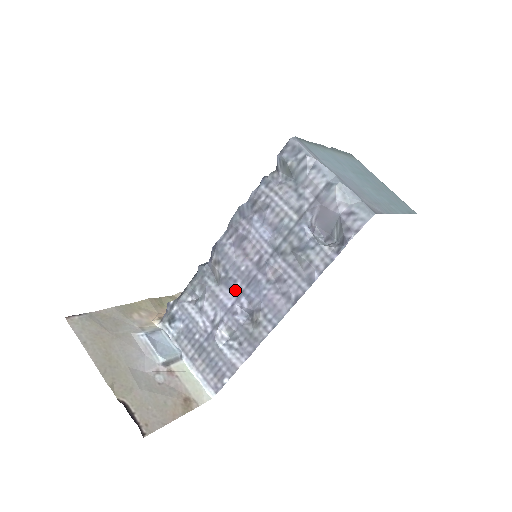
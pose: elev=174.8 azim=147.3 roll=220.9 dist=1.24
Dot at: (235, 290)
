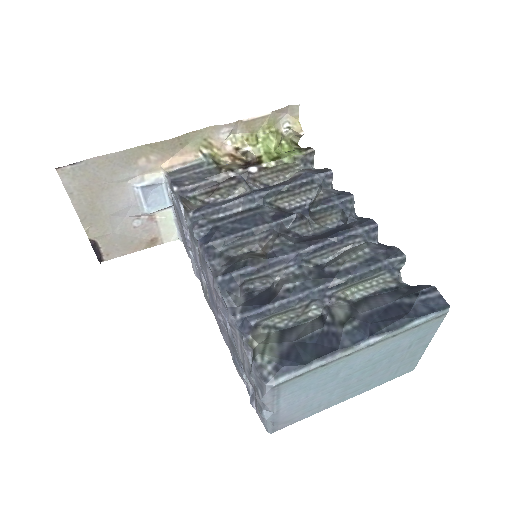
Dot at: (203, 275)
